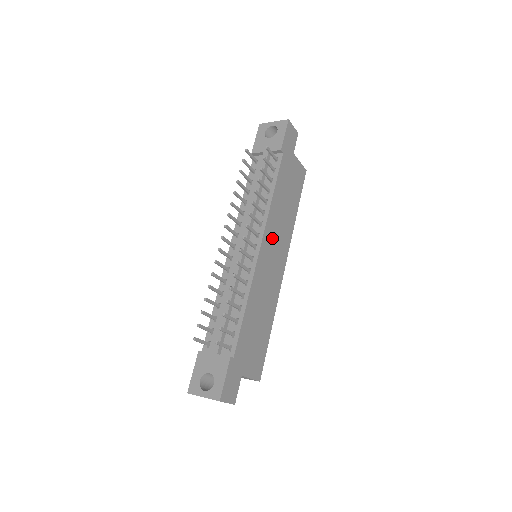
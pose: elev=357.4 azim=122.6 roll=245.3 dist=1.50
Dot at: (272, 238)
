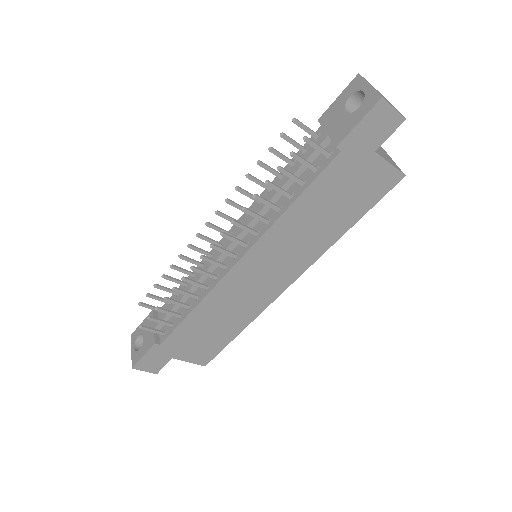
Dot at: (270, 254)
